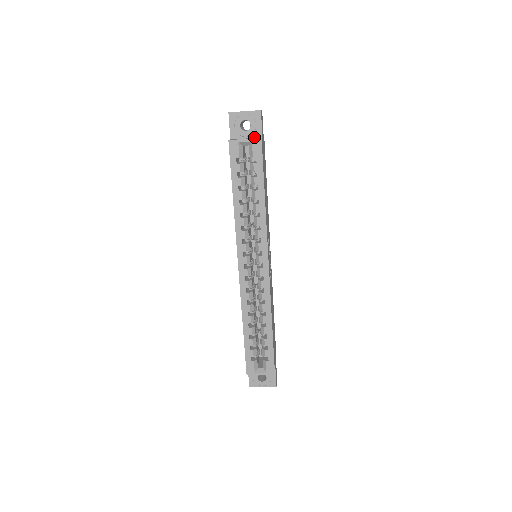
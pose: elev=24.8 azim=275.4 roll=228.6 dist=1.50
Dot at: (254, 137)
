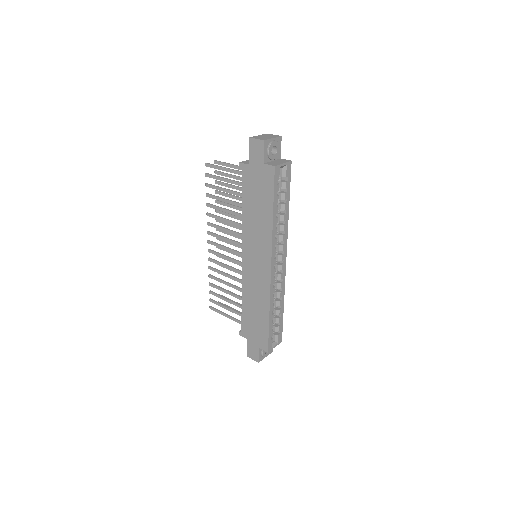
Dot at: (276, 159)
